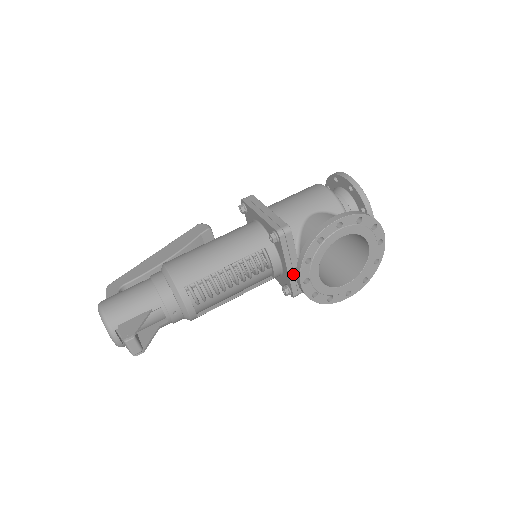
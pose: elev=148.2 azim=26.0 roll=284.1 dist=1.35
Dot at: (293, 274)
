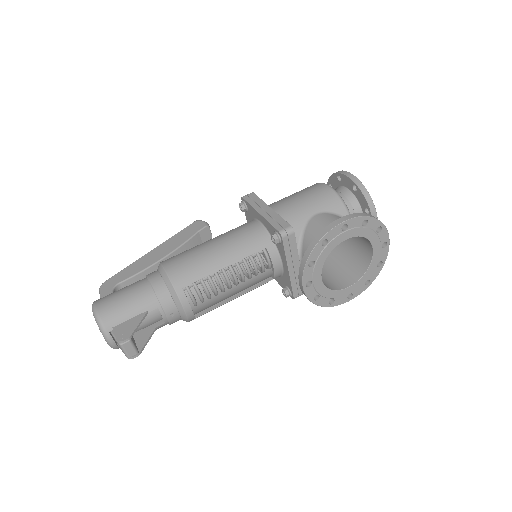
Dot at: (294, 276)
